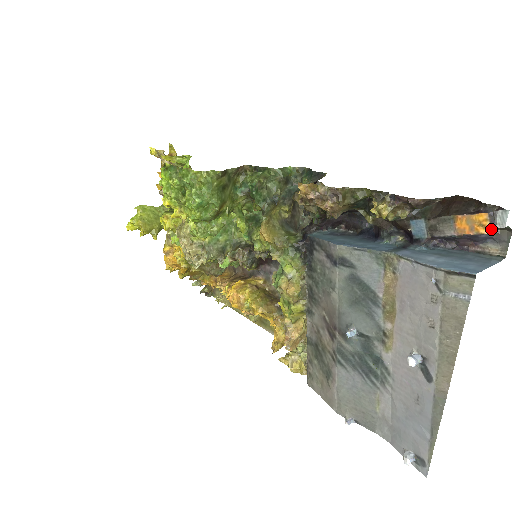
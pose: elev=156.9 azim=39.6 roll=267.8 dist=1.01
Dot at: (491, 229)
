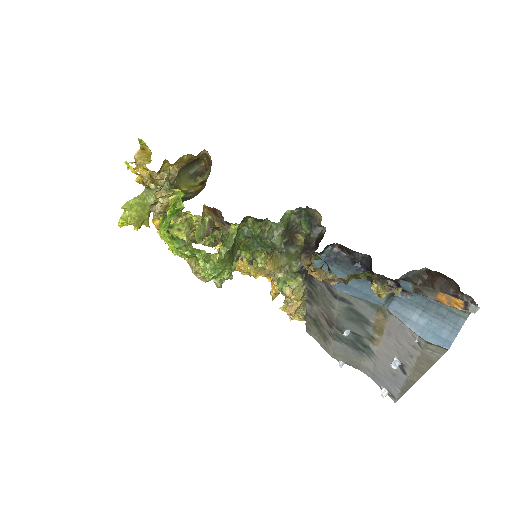
Dot at: (464, 309)
